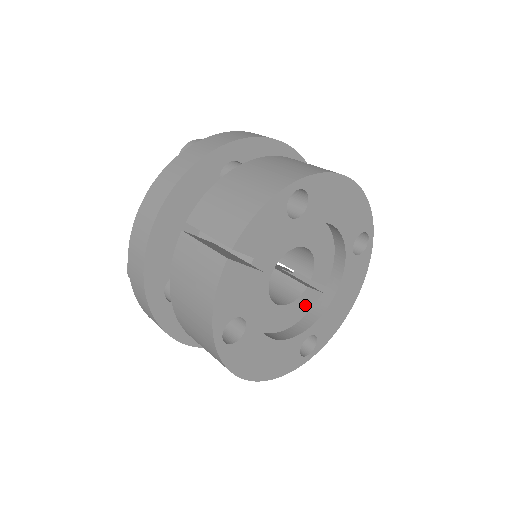
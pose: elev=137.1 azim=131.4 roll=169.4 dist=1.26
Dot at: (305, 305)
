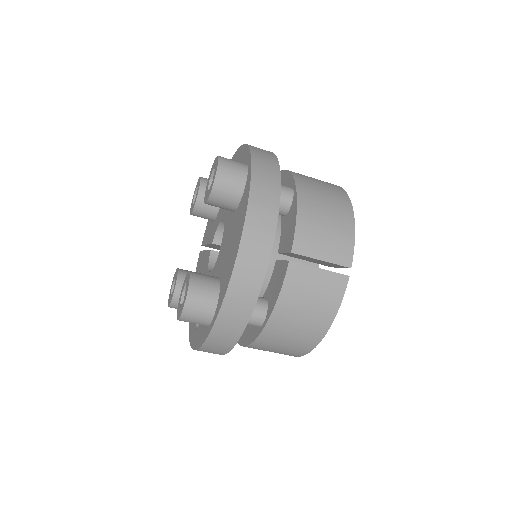
Dot at: occluded
